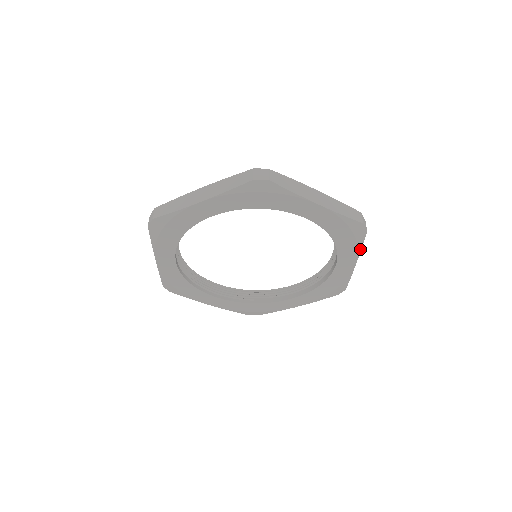
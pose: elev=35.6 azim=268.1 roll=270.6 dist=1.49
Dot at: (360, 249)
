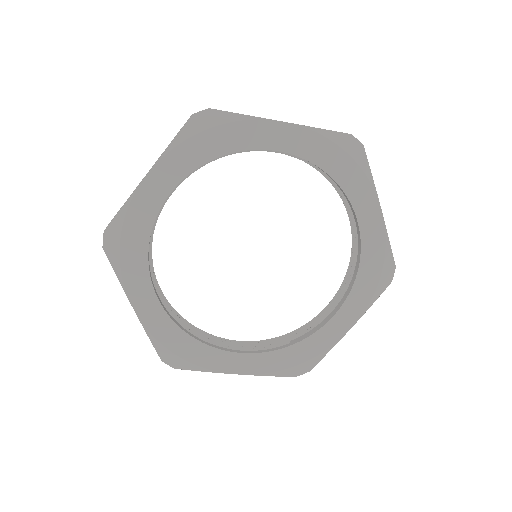
Dot at: (371, 179)
